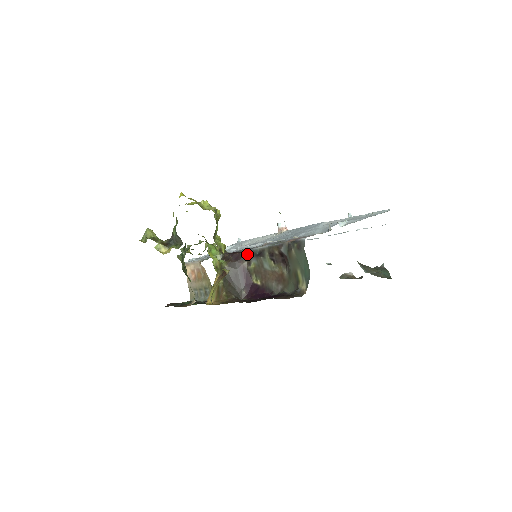
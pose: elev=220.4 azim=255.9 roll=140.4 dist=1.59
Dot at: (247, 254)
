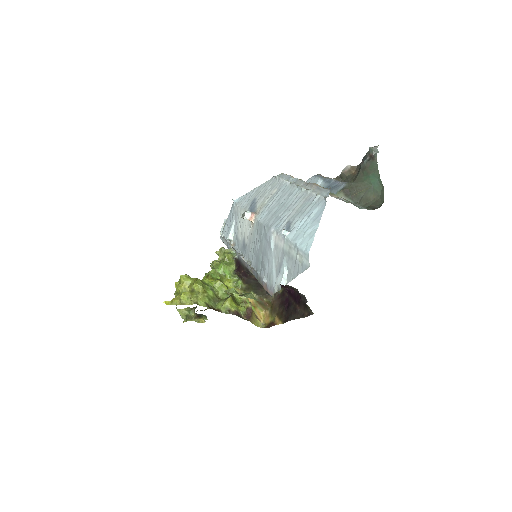
Dot at: (248, 272)
